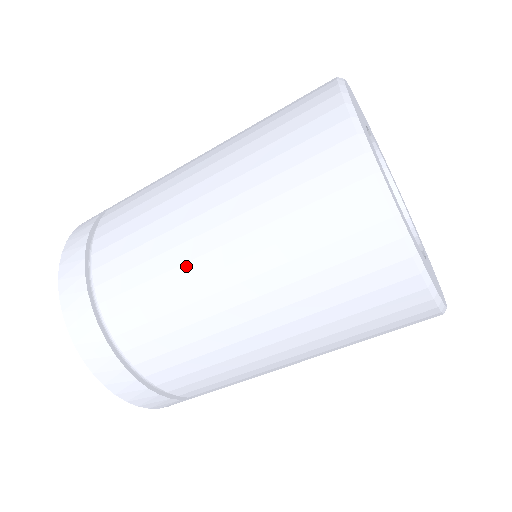
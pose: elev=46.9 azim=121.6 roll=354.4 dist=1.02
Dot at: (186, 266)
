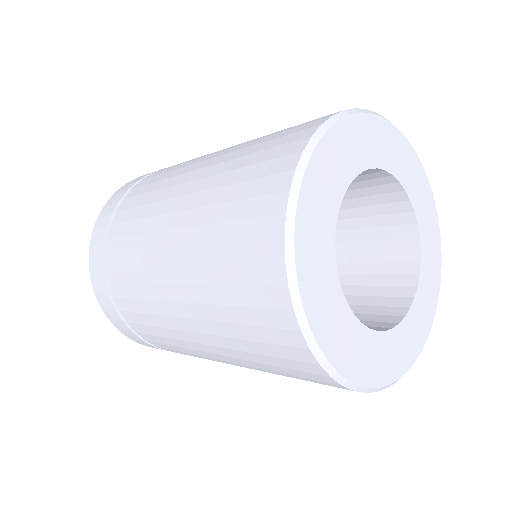
Dot at: (169, 318)
